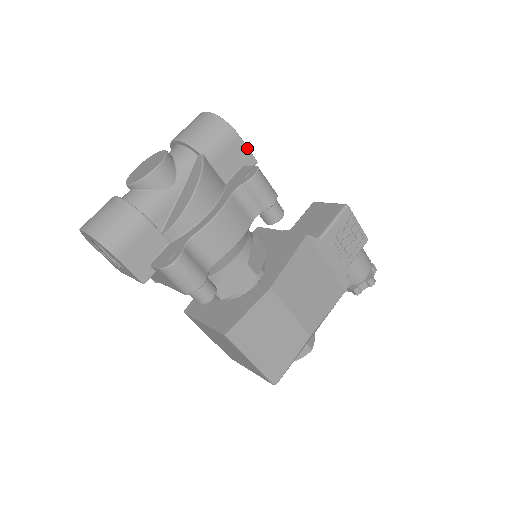
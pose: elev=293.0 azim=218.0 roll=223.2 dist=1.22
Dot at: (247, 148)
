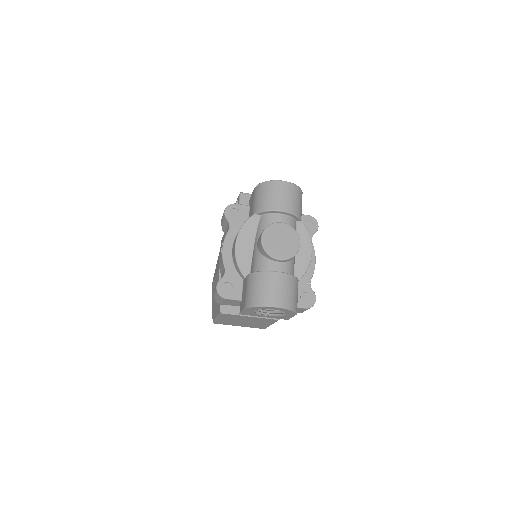
Dot at: occluded
